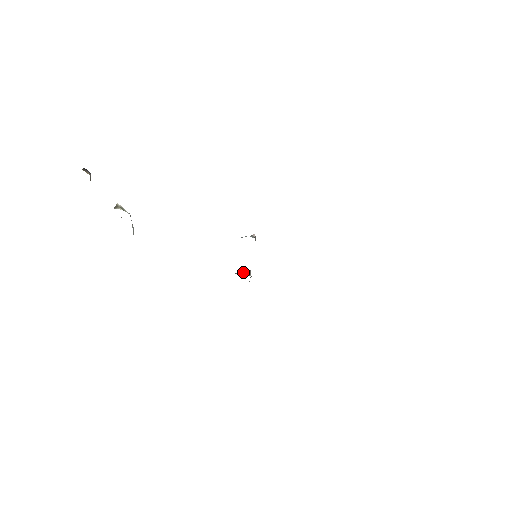
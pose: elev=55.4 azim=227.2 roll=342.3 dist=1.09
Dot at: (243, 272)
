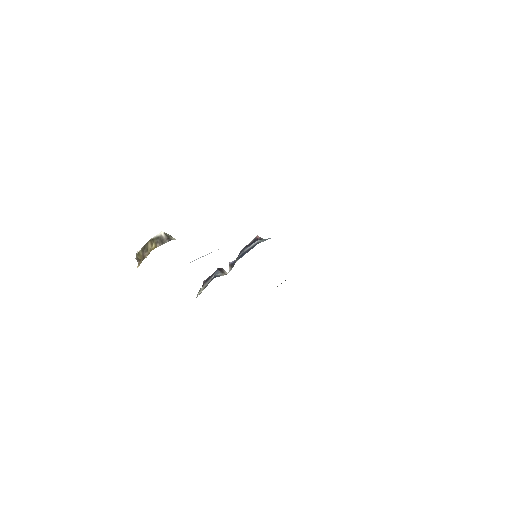
Dot at: (222, 273)
